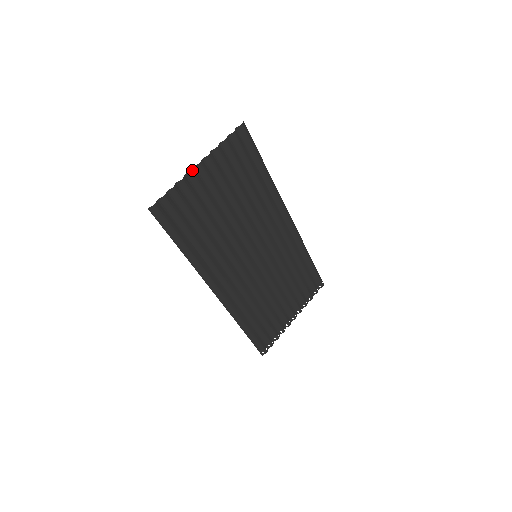
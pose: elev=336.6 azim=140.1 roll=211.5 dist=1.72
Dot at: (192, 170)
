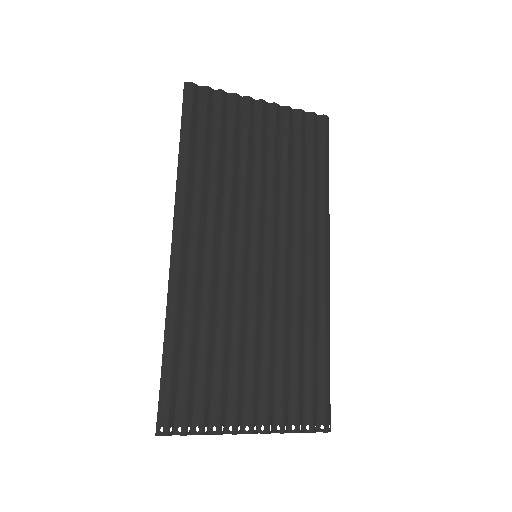
Dot at: (251, 98)
